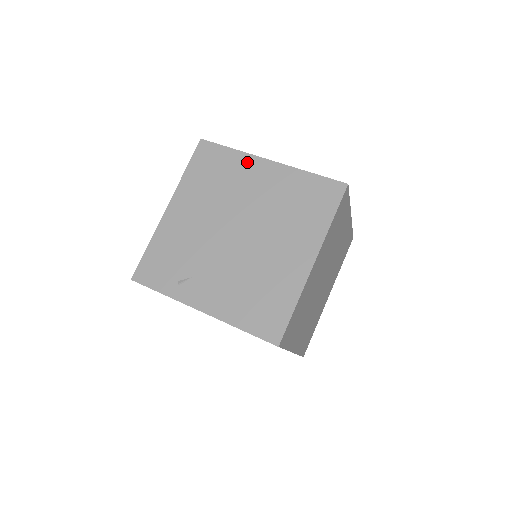
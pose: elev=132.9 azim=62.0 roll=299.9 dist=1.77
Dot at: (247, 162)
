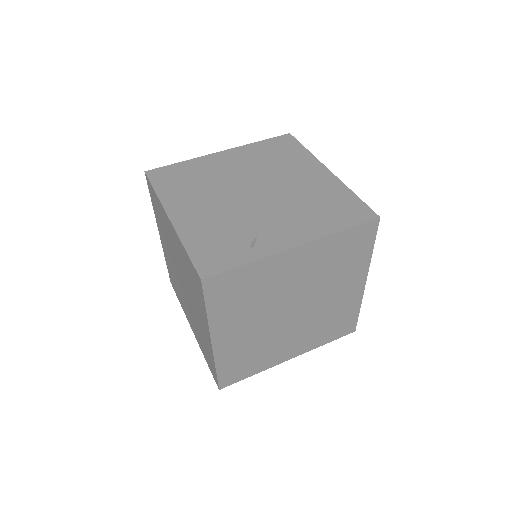
Dot at: (204, 161)
